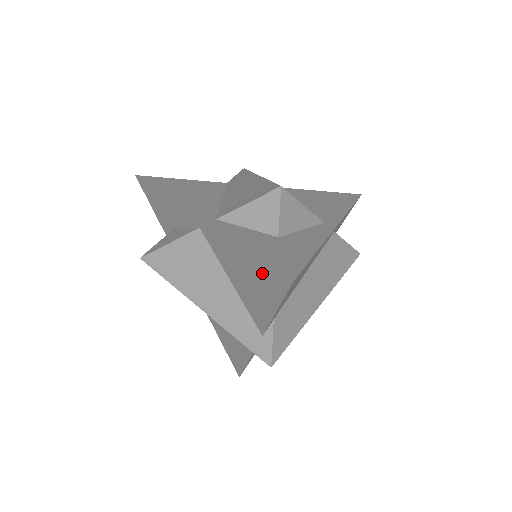
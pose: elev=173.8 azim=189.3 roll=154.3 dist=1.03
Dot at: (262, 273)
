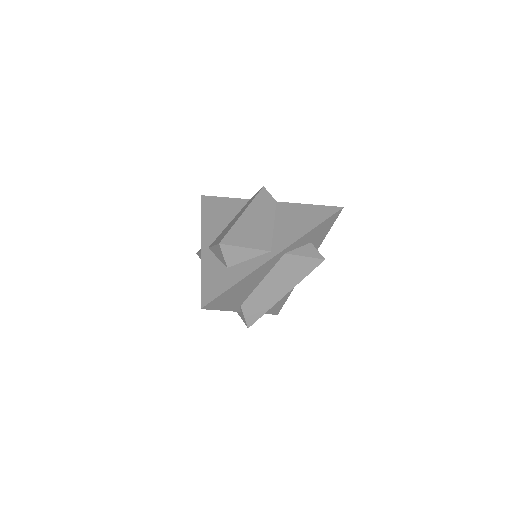
Dot at: occluded
